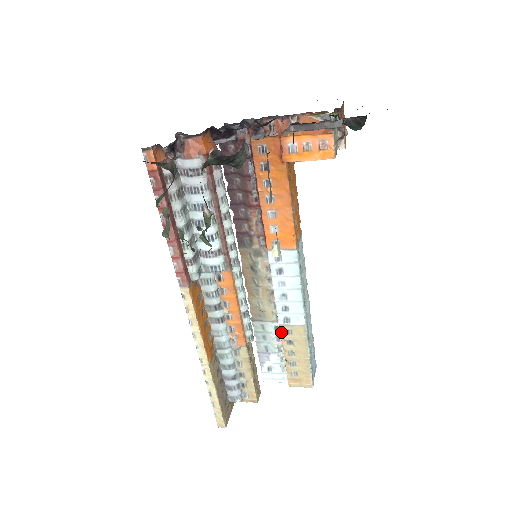
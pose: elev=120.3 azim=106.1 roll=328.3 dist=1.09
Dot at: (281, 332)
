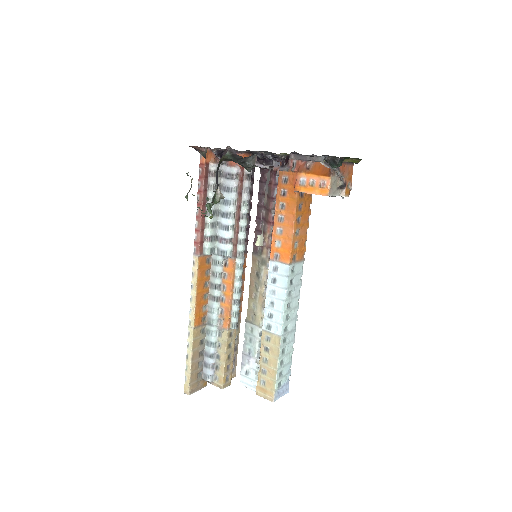
Dot at: (262, 337)
